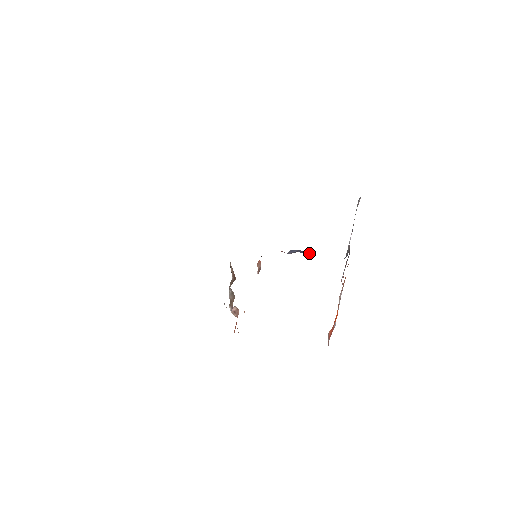
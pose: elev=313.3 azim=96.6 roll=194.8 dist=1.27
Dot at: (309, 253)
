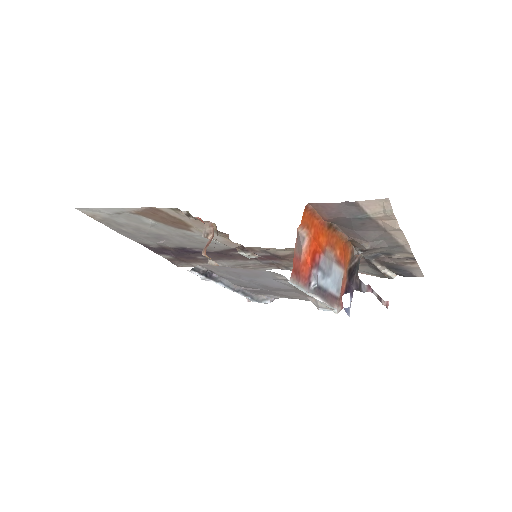
Dot at: occluded
